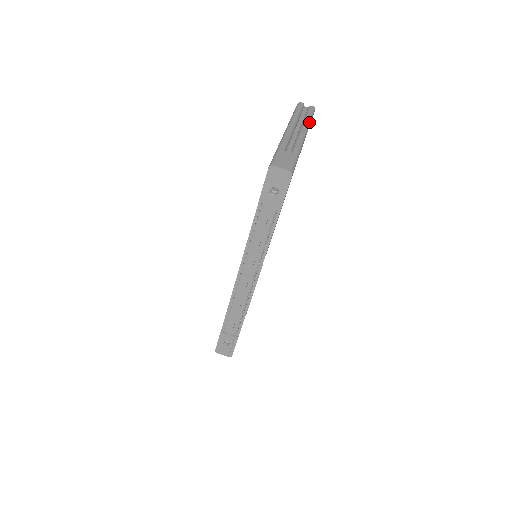
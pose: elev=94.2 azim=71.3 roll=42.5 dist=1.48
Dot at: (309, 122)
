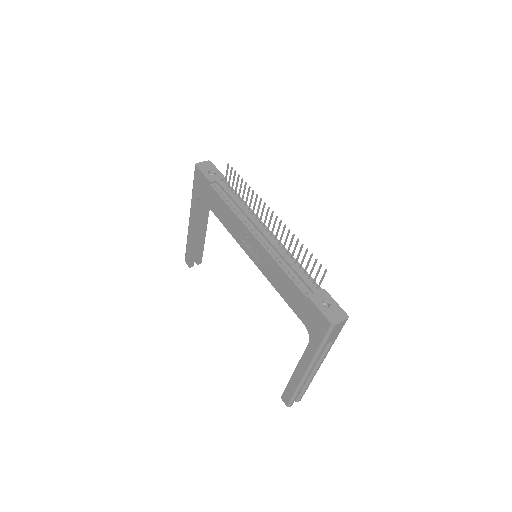
Dot at: occluded
